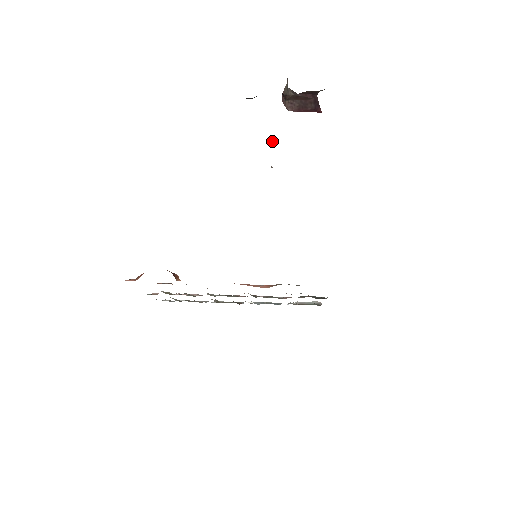
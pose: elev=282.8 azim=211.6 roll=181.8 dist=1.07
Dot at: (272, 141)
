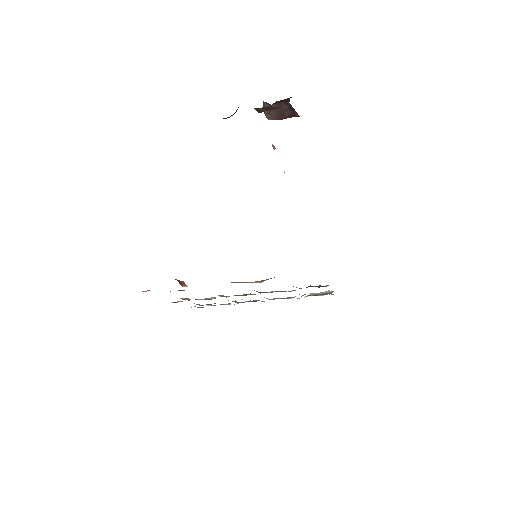
Dot at: (274, 149)
